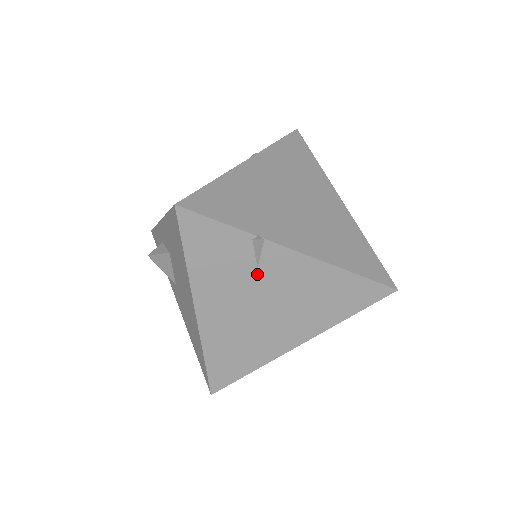
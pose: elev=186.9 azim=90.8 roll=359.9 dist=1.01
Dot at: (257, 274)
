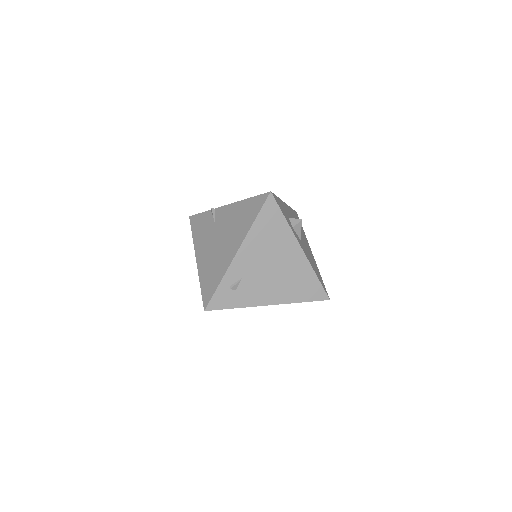
Dot at: (215, 225)
